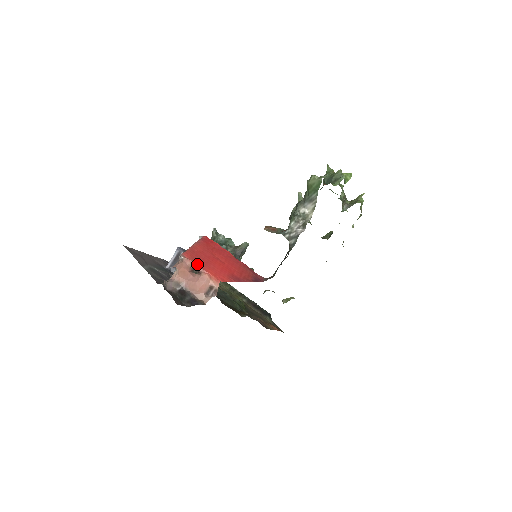
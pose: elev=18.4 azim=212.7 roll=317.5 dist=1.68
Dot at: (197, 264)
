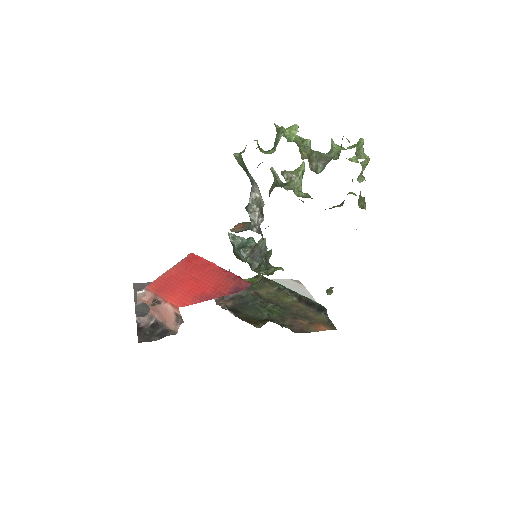
Dot at: (159, 294)
